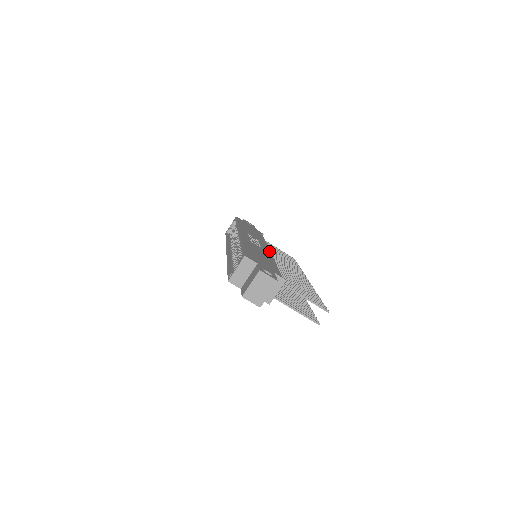
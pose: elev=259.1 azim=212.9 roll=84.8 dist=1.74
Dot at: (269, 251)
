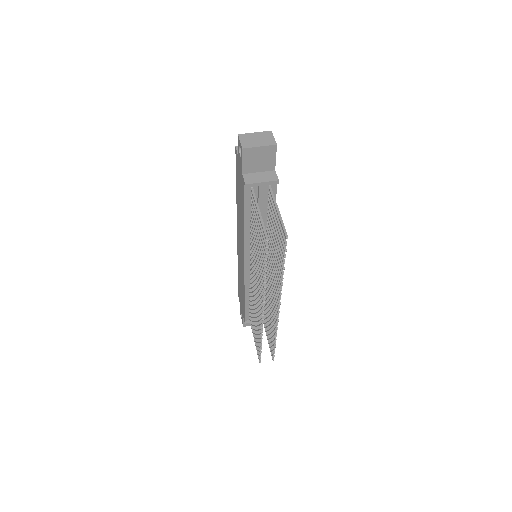
Dot at: occluded
